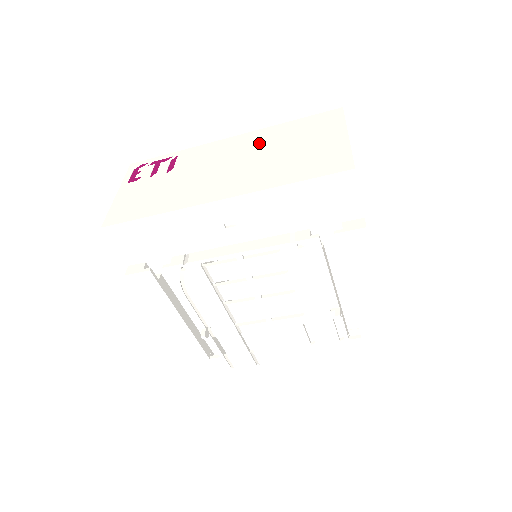
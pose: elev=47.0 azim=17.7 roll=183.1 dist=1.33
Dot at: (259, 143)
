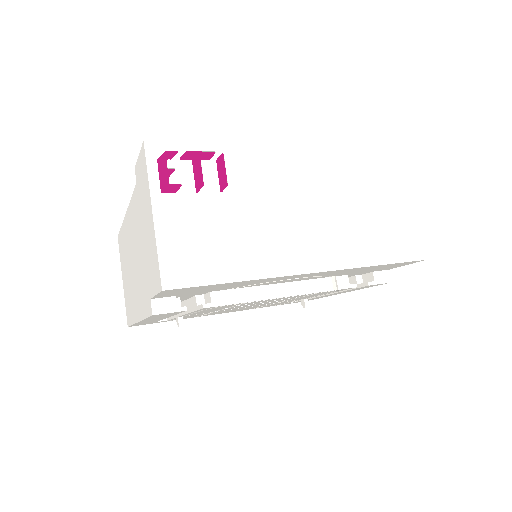
Dot at: (330, 175)
